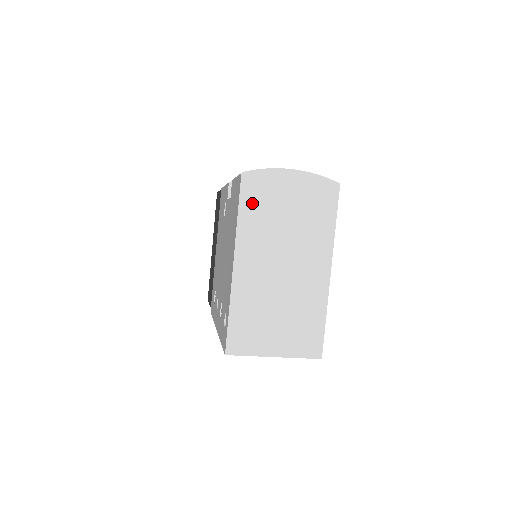
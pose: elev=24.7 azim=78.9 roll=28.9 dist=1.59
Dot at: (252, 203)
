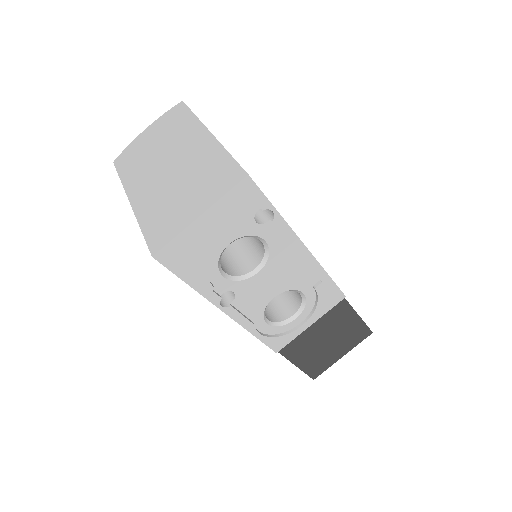
Dot at: (127, 165)
